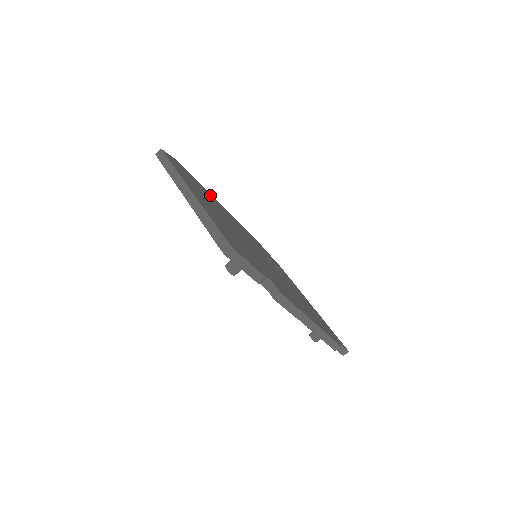
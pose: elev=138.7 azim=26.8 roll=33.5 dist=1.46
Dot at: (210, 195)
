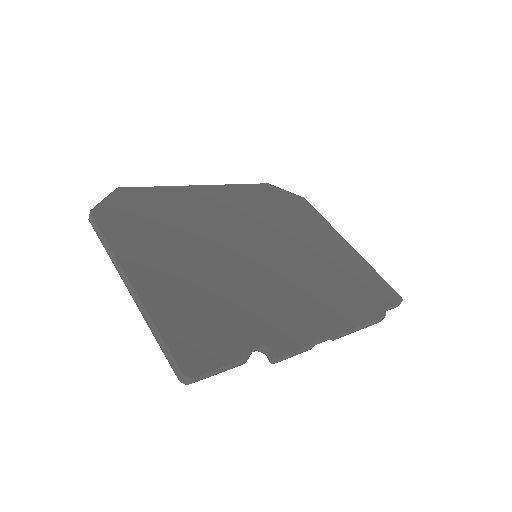
Dot at: (182, 193)
